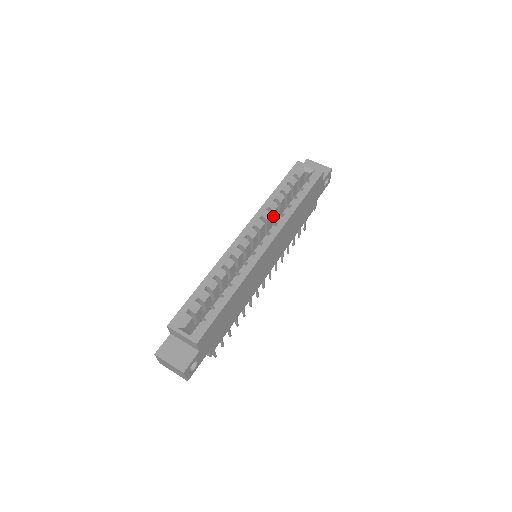
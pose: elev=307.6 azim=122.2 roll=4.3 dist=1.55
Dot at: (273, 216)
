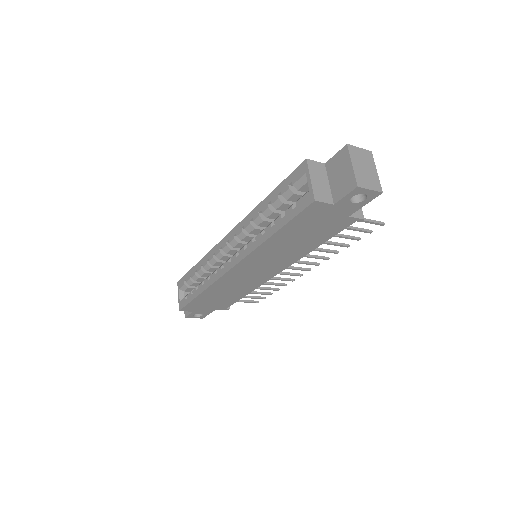
Dot at: (266, 226)
